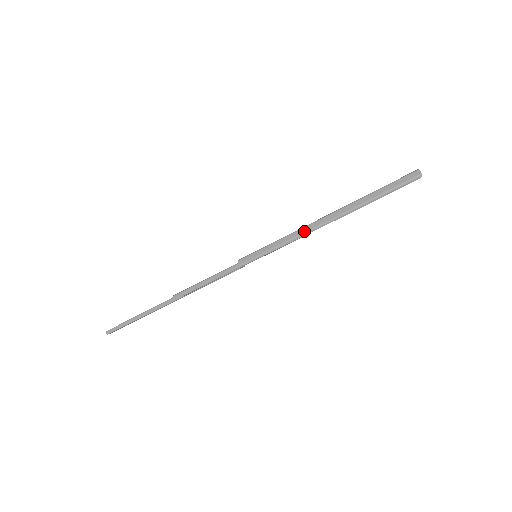
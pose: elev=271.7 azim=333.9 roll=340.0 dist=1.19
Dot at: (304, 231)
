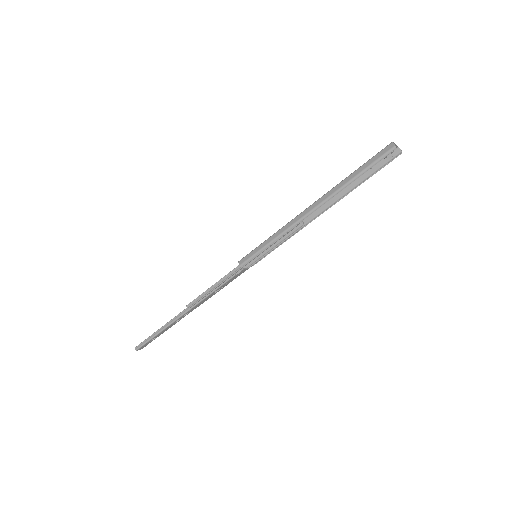
Dot at: (293, 222)
